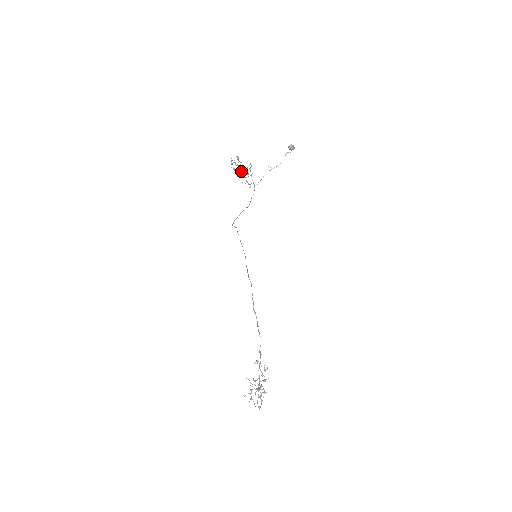
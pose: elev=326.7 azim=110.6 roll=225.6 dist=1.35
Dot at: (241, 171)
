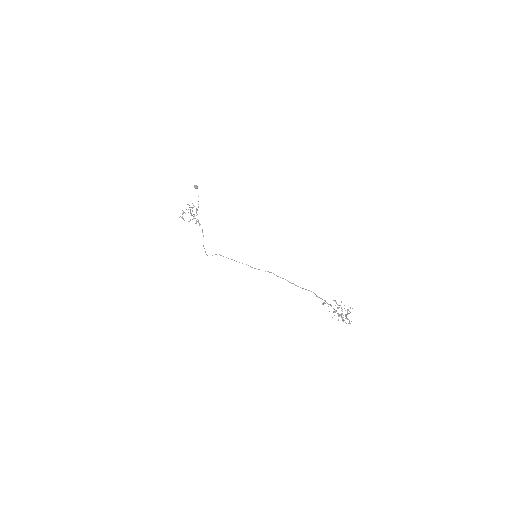
Dot at: (191, 215)
